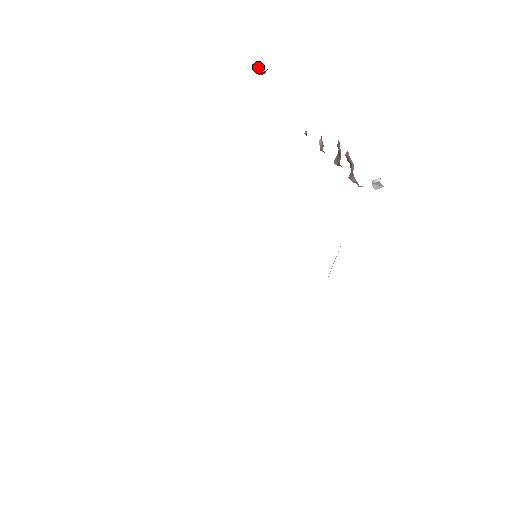
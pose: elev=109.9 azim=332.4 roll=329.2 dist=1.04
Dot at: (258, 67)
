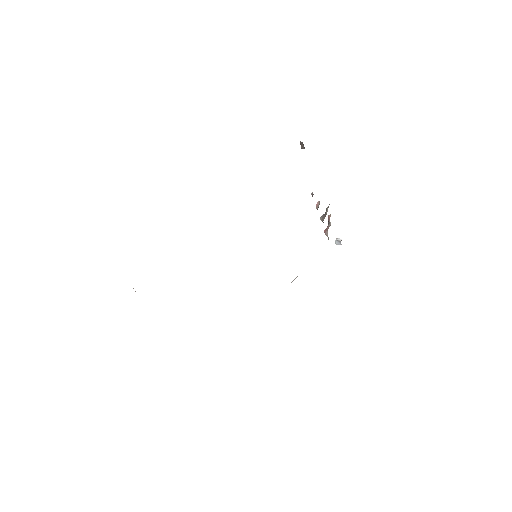
Dot at: occluded
